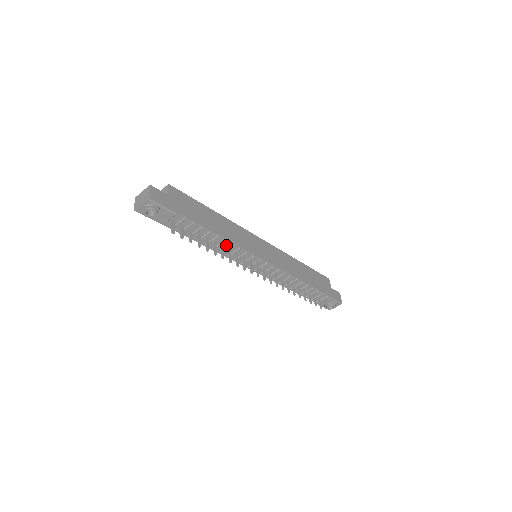
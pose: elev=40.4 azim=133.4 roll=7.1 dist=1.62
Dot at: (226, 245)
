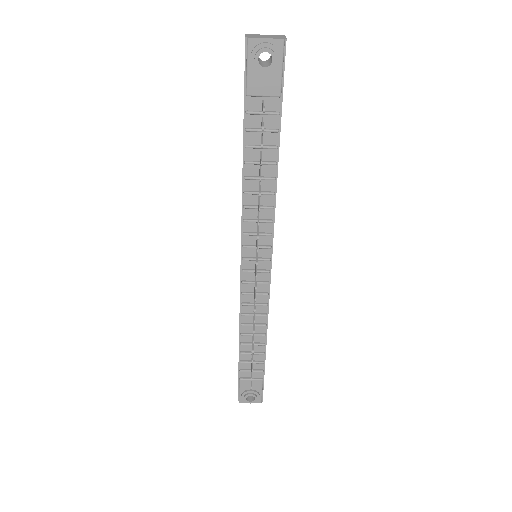
Dot at: (264, 202)
